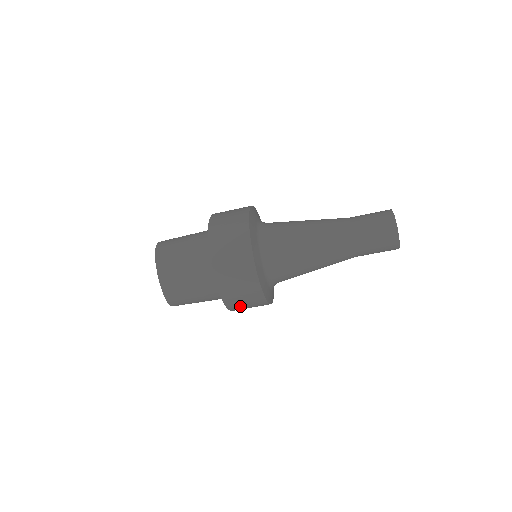
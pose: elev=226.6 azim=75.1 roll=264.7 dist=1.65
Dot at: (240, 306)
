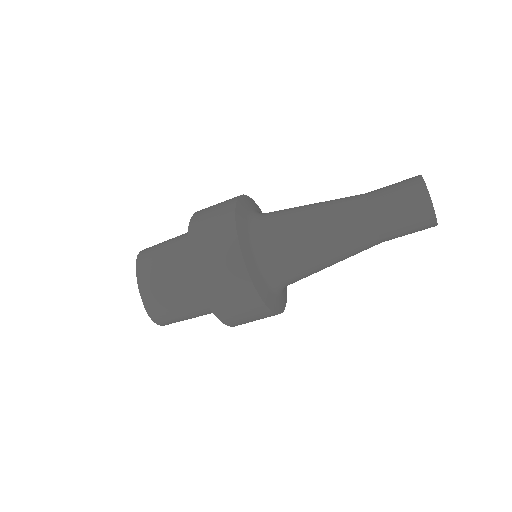
Dot at: (232, 314)
